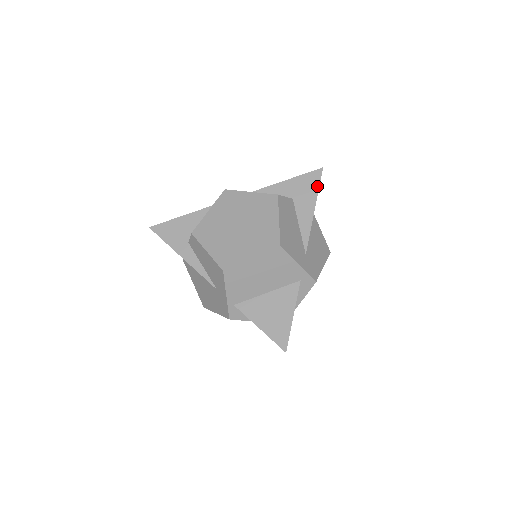
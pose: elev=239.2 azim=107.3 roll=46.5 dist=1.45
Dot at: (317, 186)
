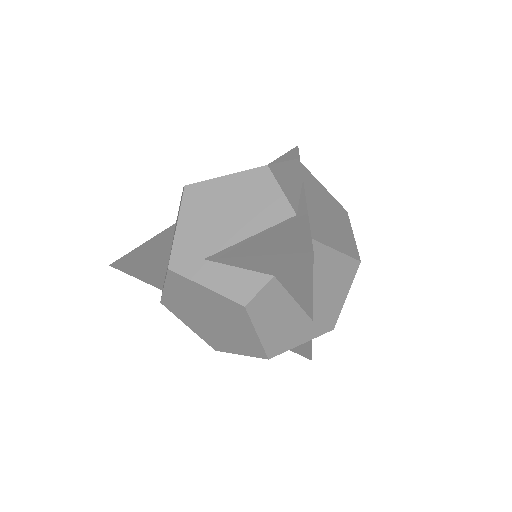
Dot at: (309, 271)
